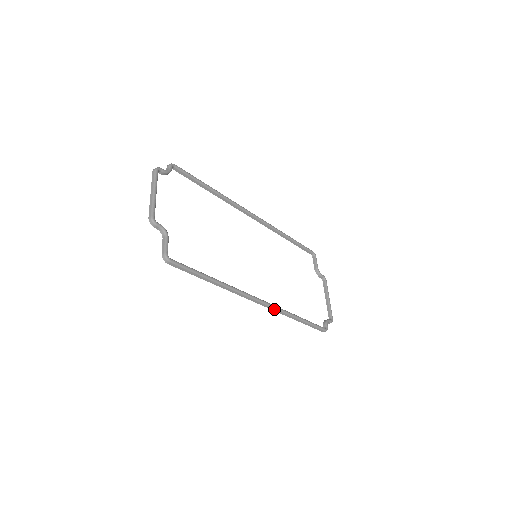
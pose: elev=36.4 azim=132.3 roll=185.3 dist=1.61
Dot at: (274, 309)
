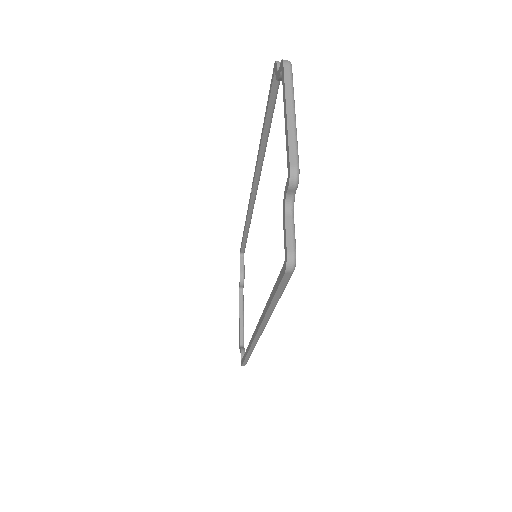
Dot at: (254, 343)
